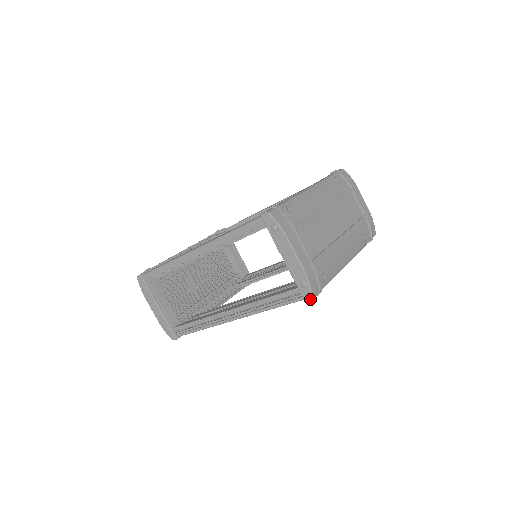
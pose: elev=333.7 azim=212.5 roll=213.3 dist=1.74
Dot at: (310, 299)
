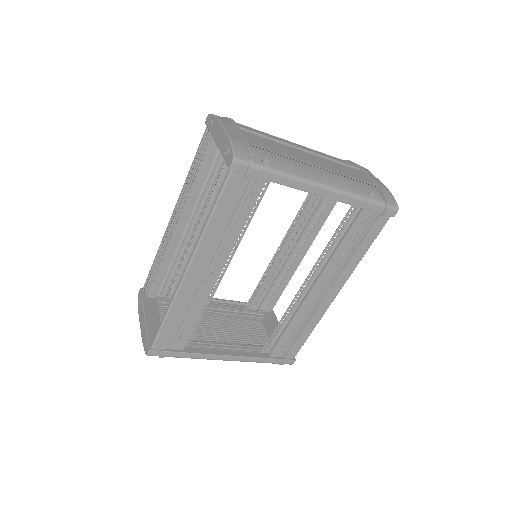
Dot at: (232, 160)
